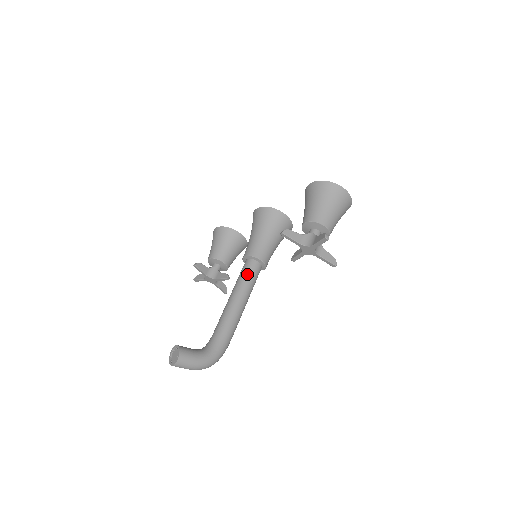
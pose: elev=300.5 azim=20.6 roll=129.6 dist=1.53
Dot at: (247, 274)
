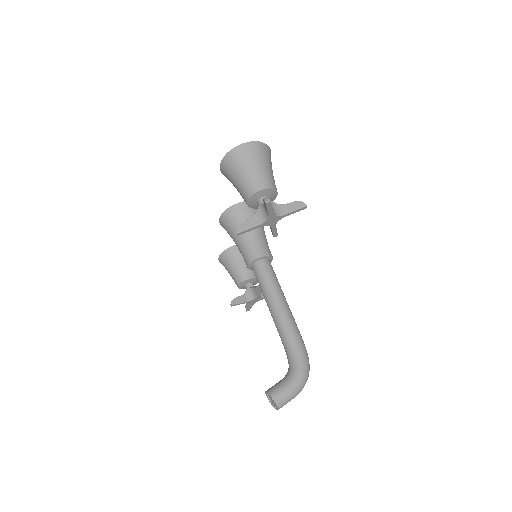
Dot at: (262, 279)
